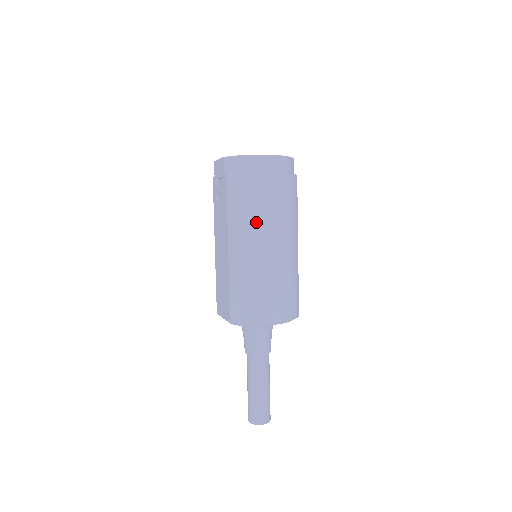
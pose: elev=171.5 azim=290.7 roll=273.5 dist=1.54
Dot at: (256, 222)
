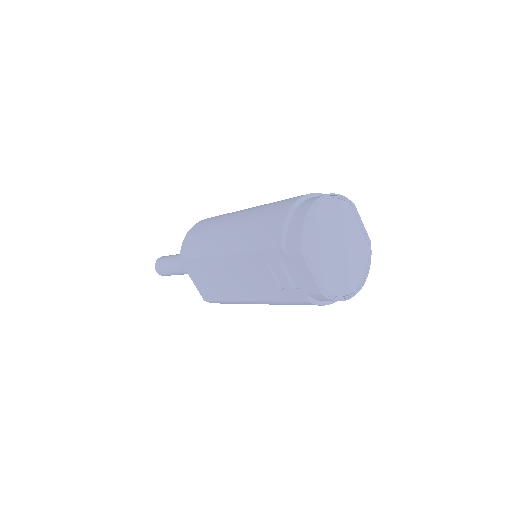
Dot at: occluded
